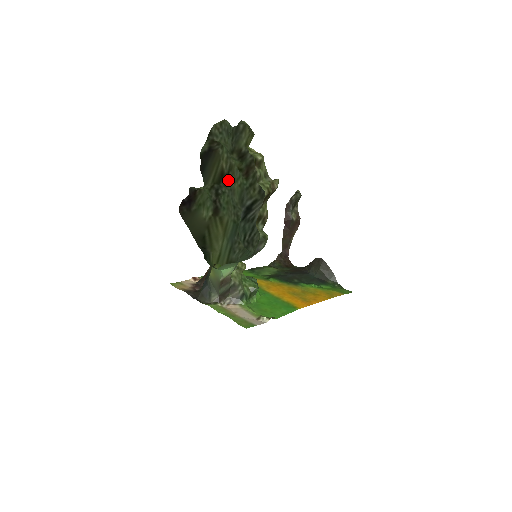
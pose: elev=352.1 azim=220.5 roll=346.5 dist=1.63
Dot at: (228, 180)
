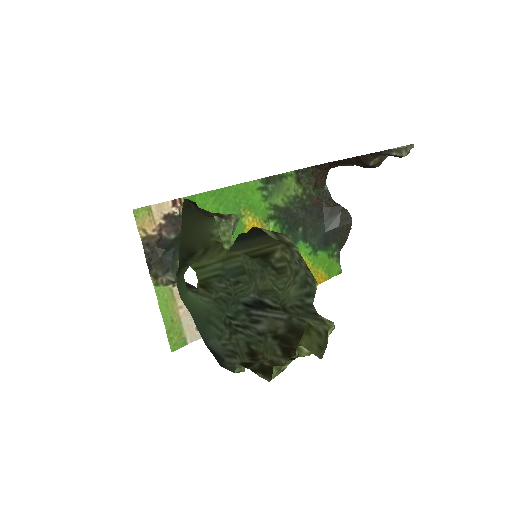
Dot at: (267, 267)
